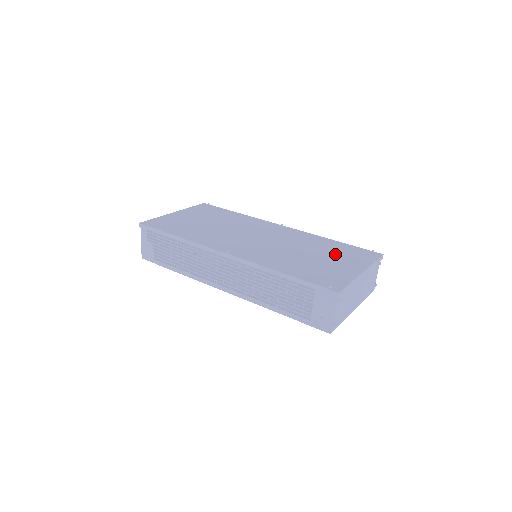
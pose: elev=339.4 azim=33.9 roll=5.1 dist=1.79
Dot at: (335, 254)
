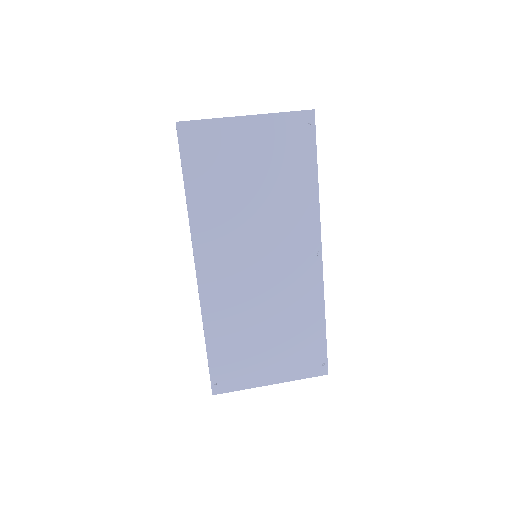
Dot at: (288, 345)
